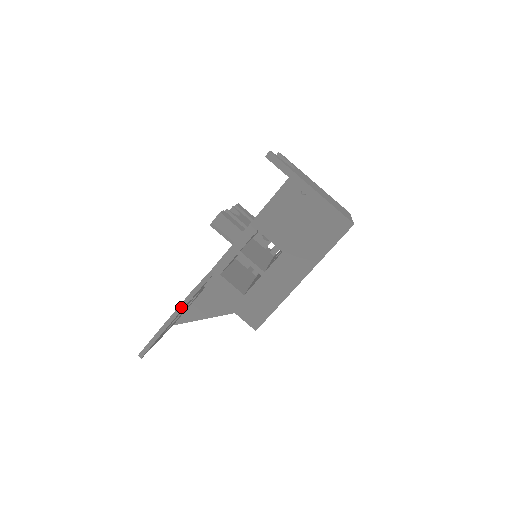
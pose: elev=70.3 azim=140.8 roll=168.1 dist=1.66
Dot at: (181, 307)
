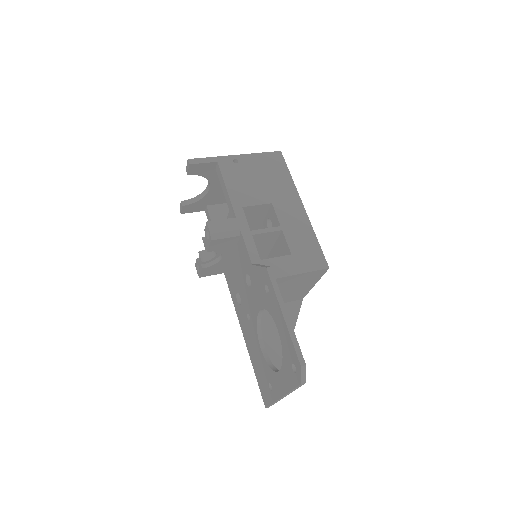
Dot at: (276, 287)
